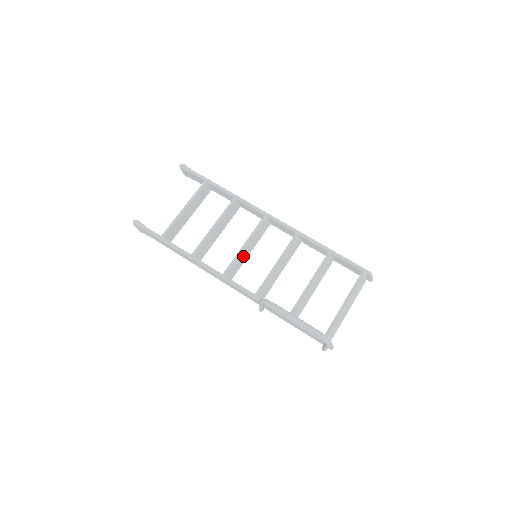
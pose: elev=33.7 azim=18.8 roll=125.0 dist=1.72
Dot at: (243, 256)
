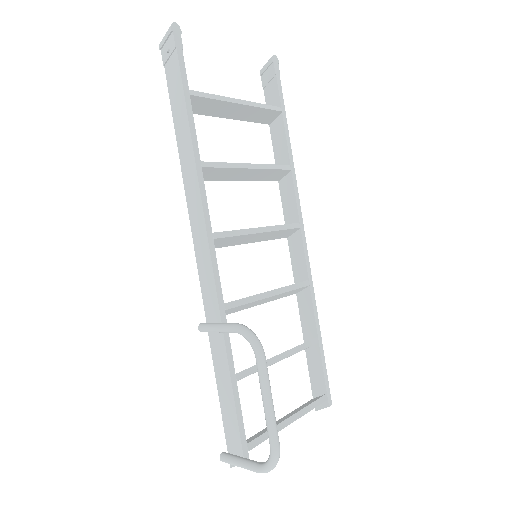
Dot at: (244, 239)
